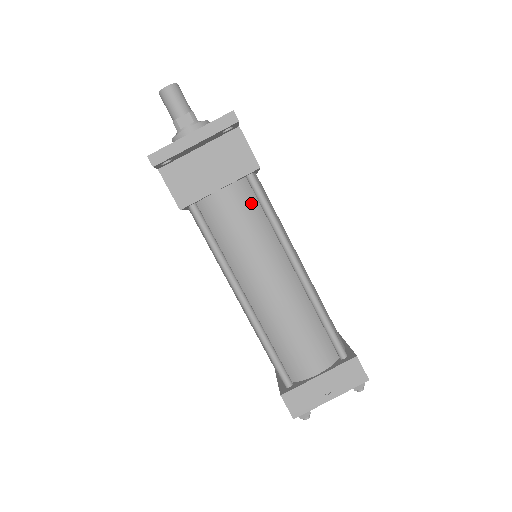
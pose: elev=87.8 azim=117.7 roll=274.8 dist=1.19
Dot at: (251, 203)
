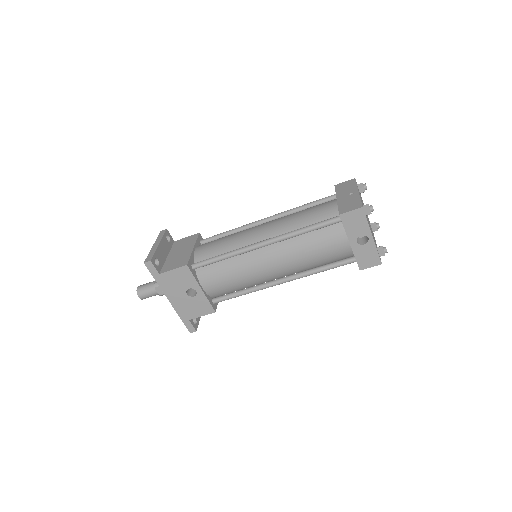
Dot at: occluded
